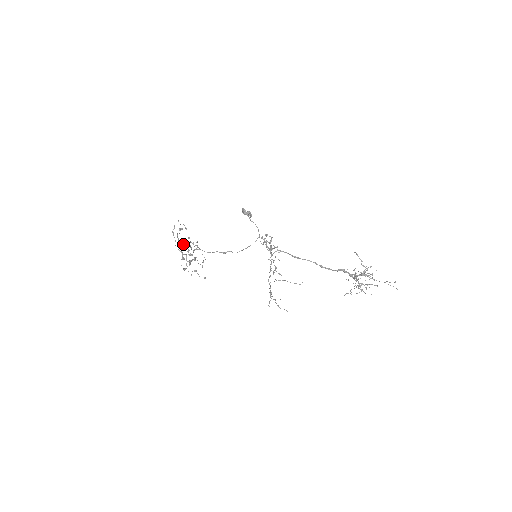
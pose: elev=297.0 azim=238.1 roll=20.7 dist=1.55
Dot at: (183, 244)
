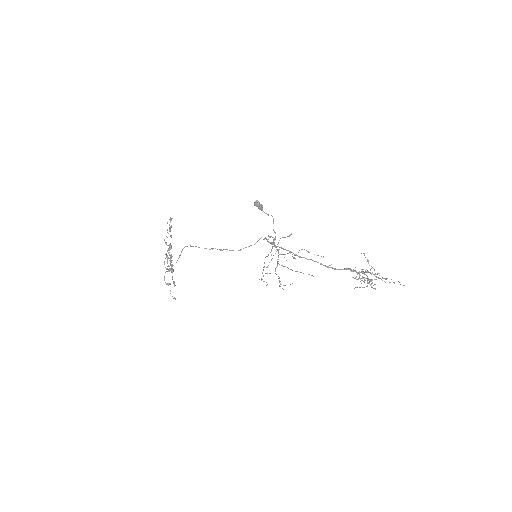
Dot at: occluded
